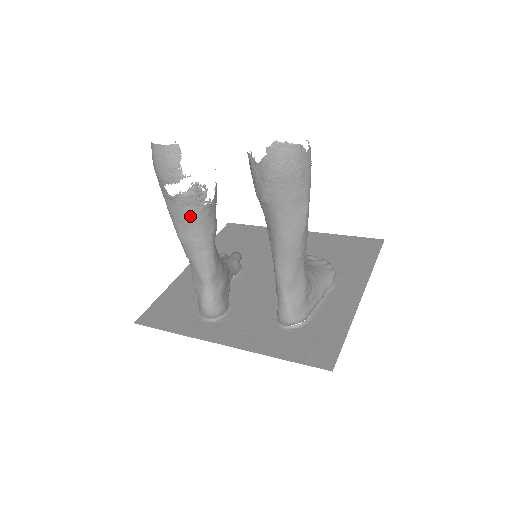
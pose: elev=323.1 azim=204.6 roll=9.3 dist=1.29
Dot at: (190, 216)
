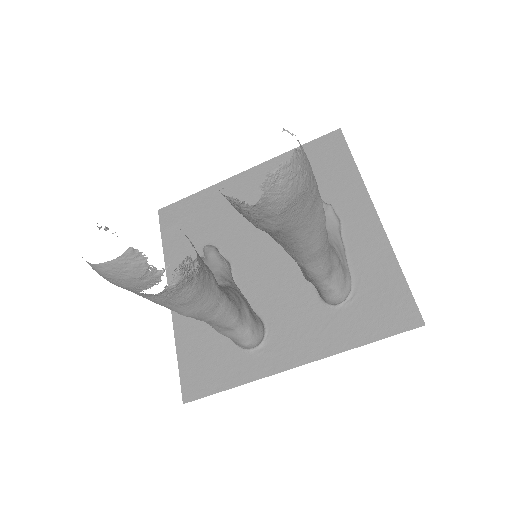
Dot at: (189, 295)
